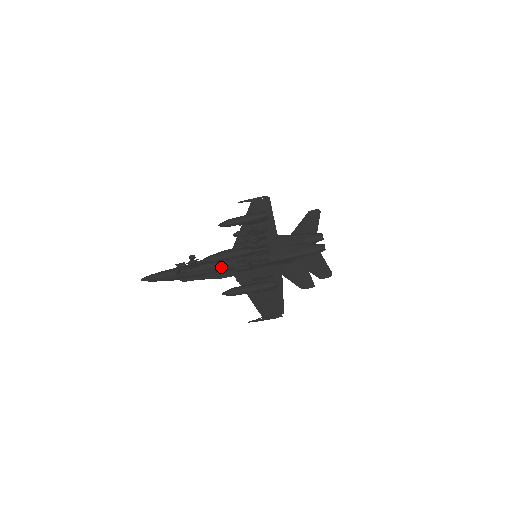
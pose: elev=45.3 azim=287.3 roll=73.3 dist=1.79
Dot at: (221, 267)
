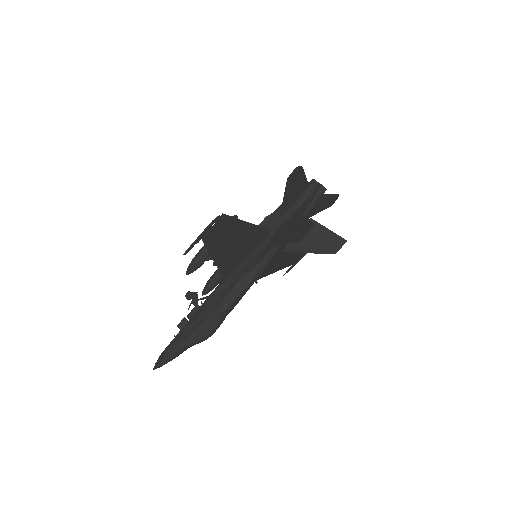
Dot at: occluded
